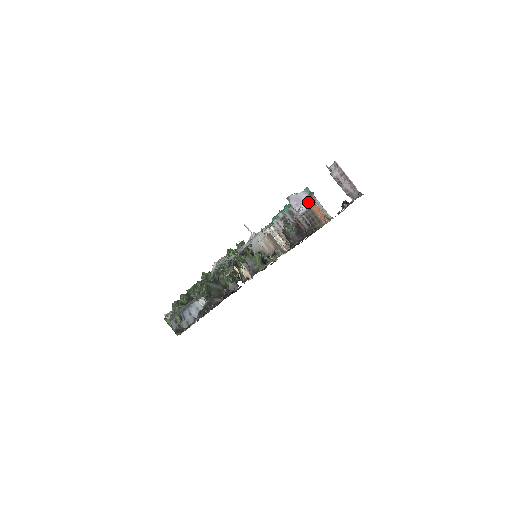
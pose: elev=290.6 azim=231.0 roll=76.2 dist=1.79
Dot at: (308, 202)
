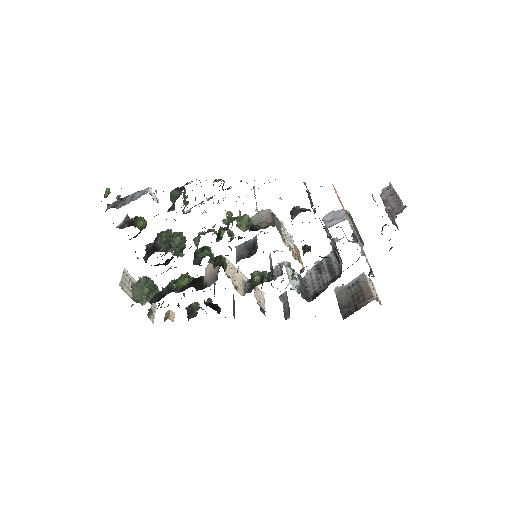
Dot at: (342, 218)
